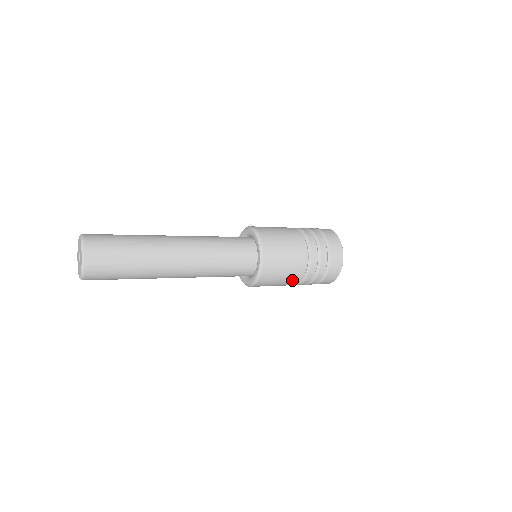
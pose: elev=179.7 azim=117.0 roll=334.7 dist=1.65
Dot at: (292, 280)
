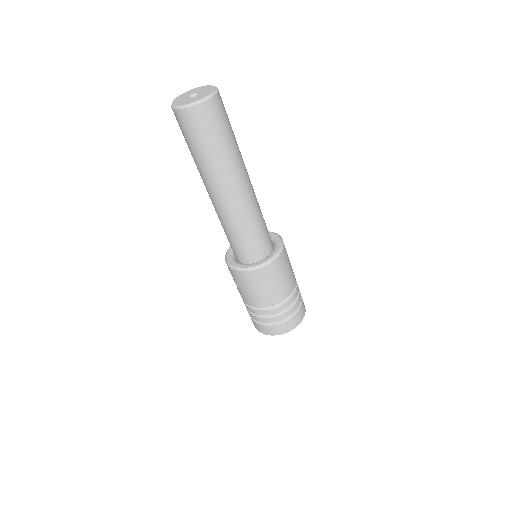
Dot at: (274, 296)
